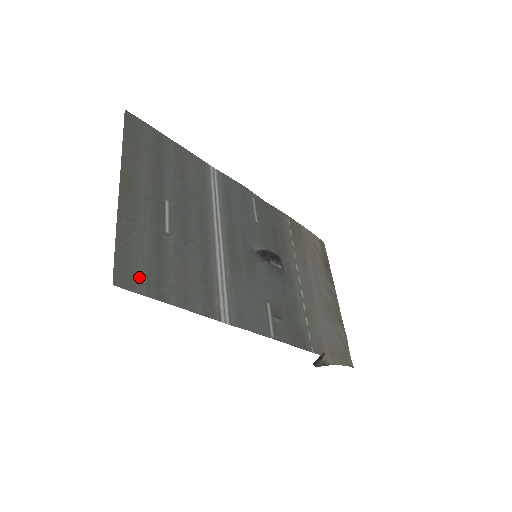
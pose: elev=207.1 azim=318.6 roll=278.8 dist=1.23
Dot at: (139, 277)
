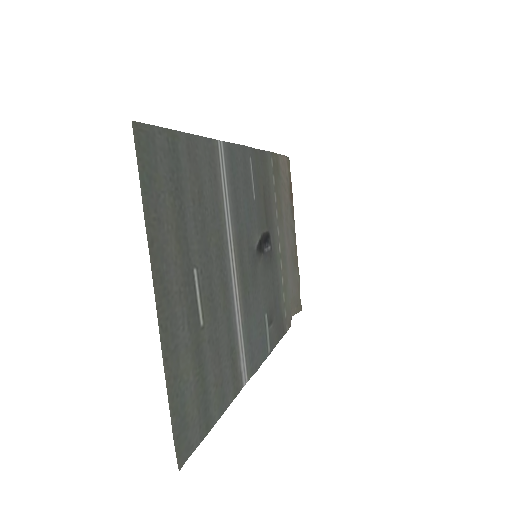
Dot at: (193, 427)
